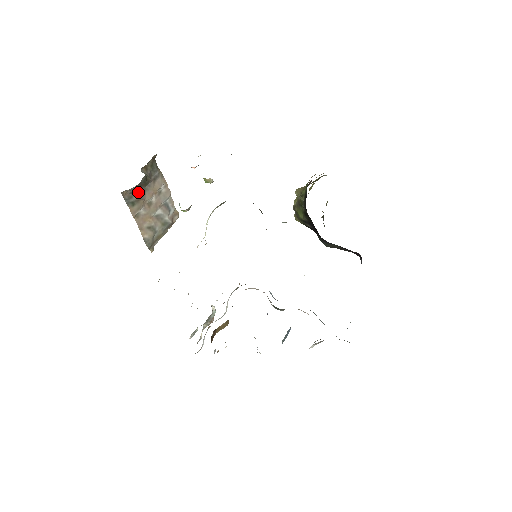
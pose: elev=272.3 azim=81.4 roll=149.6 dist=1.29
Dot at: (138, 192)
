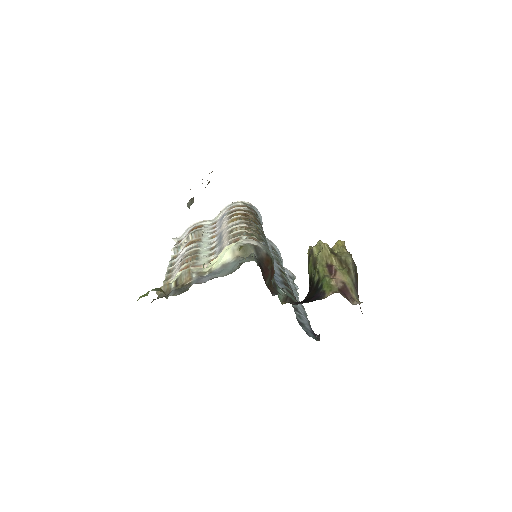
Dot at: occluded
